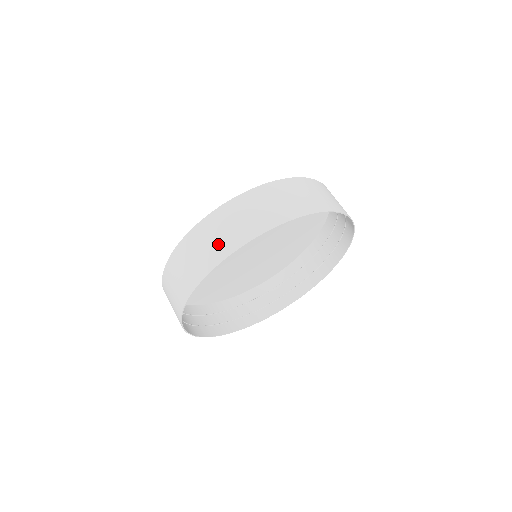
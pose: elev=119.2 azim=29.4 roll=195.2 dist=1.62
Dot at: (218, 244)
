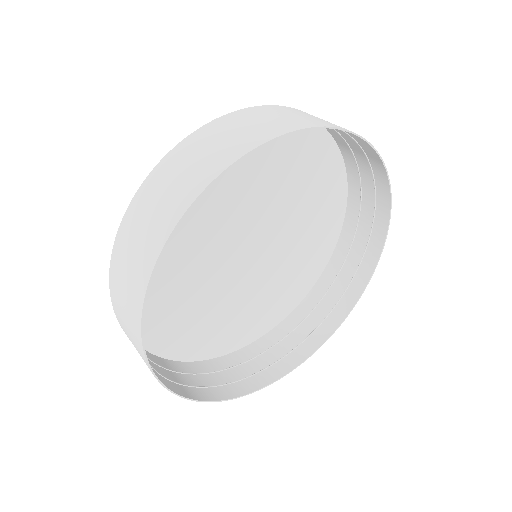
Dot at: (134, 271)
